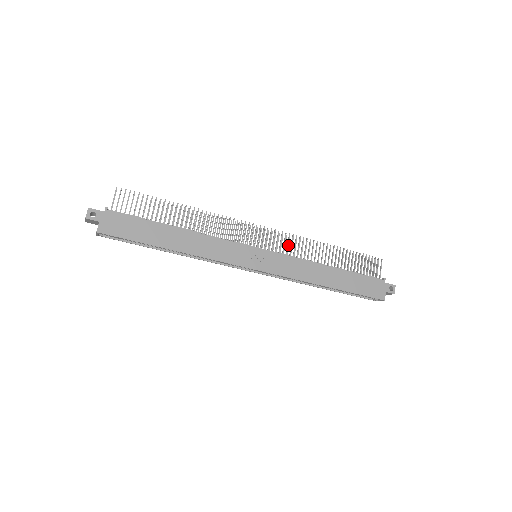
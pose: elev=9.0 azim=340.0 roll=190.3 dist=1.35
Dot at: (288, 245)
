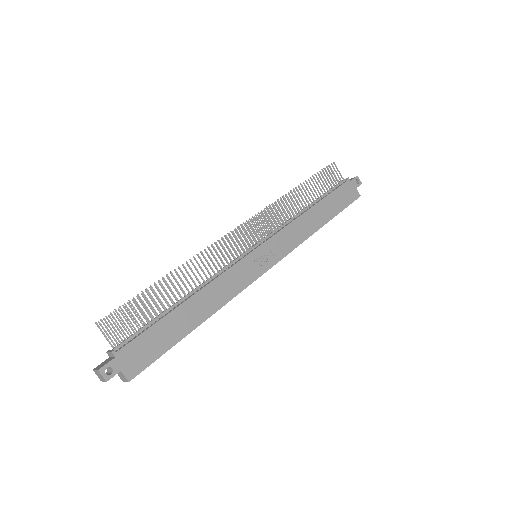
Dot at: (266, 220)
